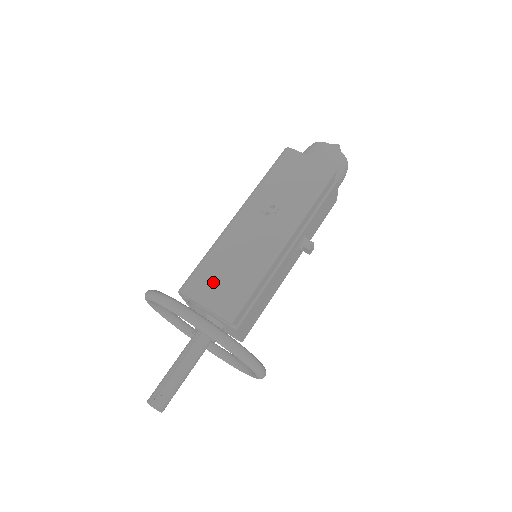
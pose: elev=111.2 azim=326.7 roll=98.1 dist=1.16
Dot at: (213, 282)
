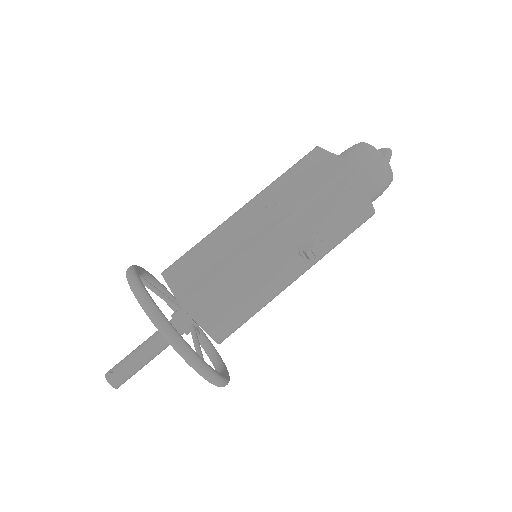
Dot at: (188, 267)
